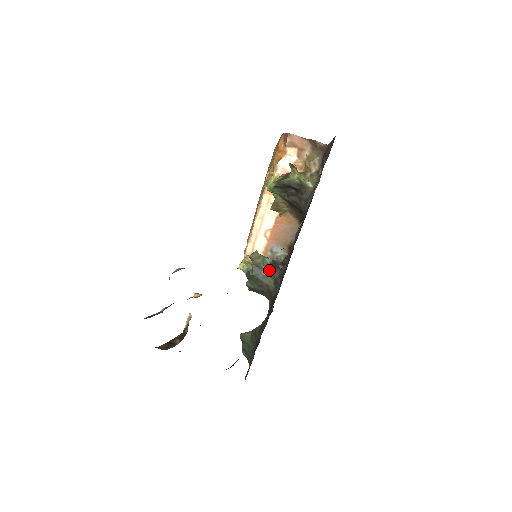
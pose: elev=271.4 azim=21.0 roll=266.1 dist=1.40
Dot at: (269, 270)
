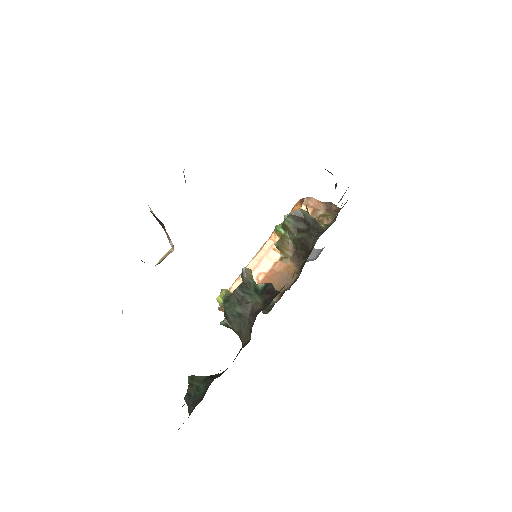
Dot at: (259, 292)
